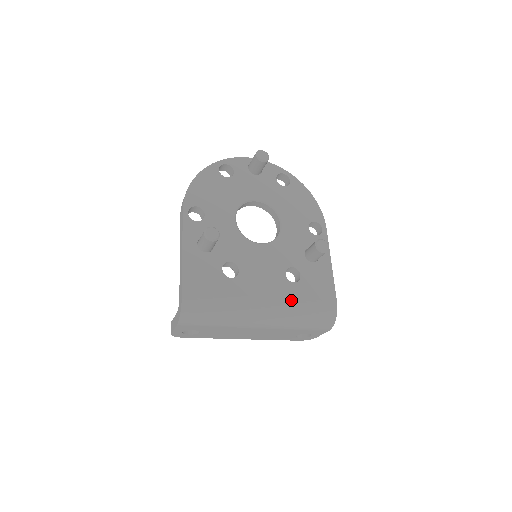
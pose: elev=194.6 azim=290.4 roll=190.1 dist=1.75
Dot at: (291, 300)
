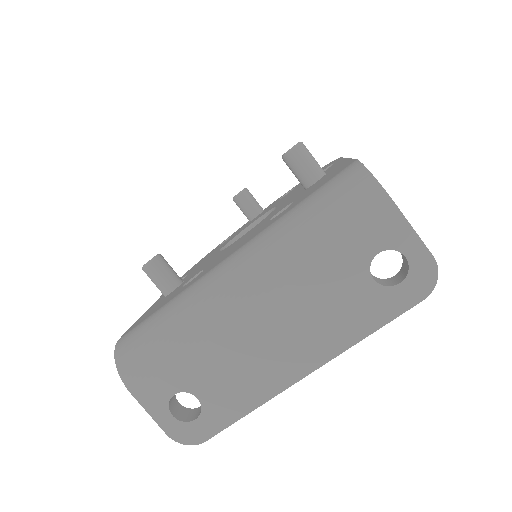
Dot at: (272, 224)
